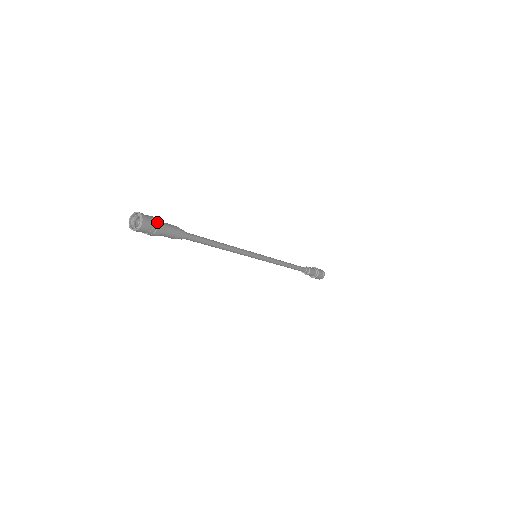
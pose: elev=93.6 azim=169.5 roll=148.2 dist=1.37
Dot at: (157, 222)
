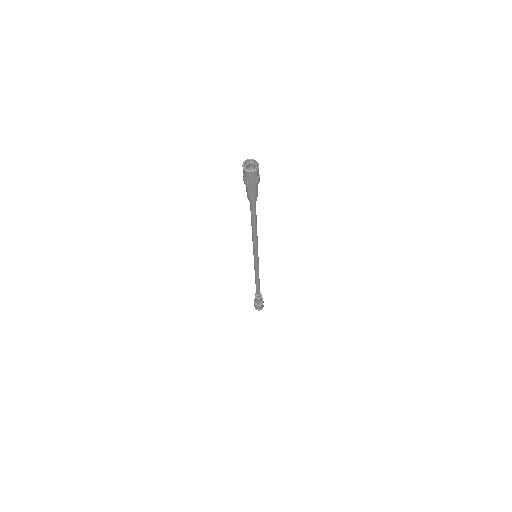
Dot at: (257, 181)
